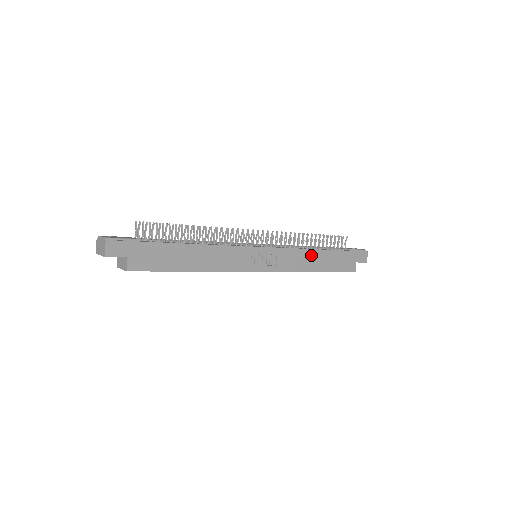
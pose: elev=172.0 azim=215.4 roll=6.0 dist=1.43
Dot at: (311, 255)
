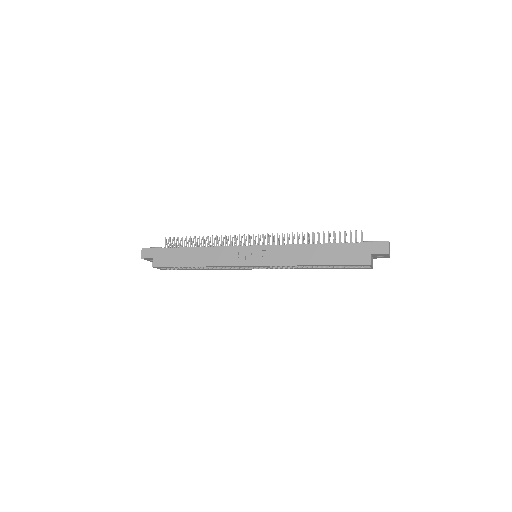
Dot at: (306, 250)
